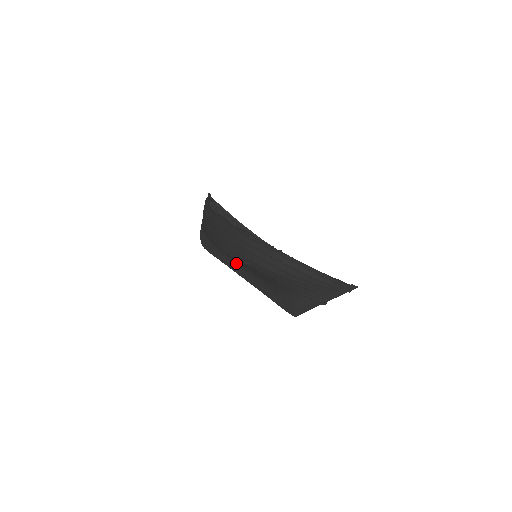
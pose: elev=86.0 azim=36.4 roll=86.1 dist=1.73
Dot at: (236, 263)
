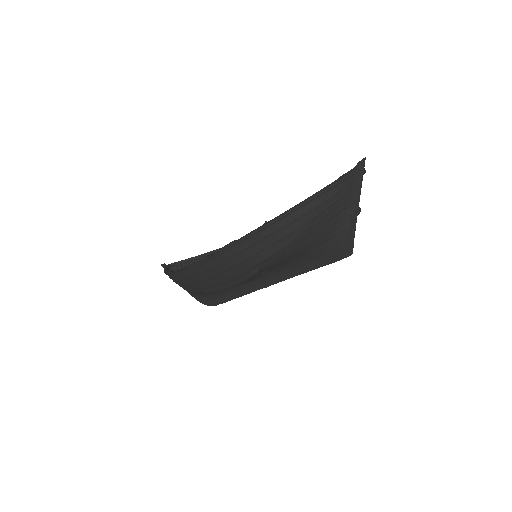
Dot at: (250, 283)
